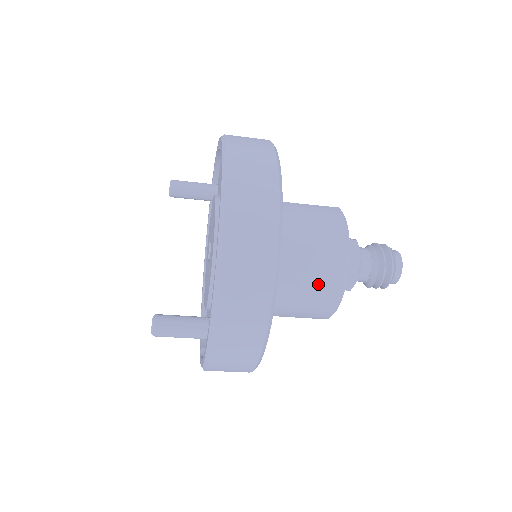
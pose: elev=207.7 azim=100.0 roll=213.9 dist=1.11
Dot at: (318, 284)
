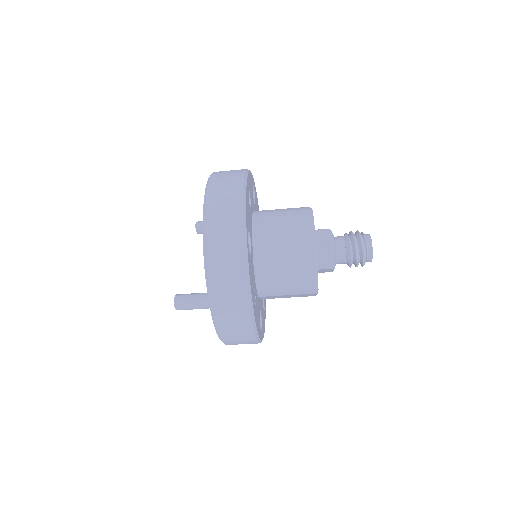
Dot at: (294, 257)
